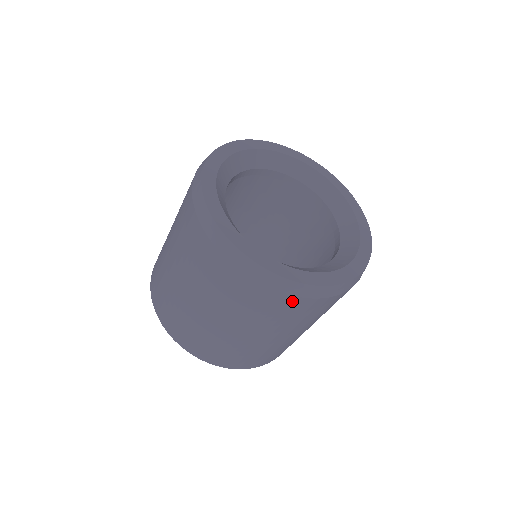
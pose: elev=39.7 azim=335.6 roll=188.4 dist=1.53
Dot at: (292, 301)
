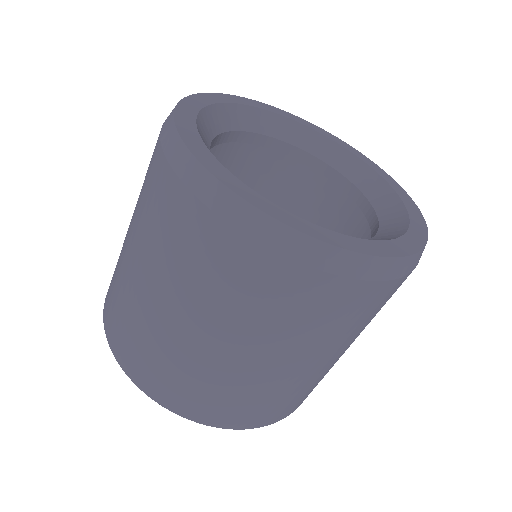
Dot at: (322, 284)
